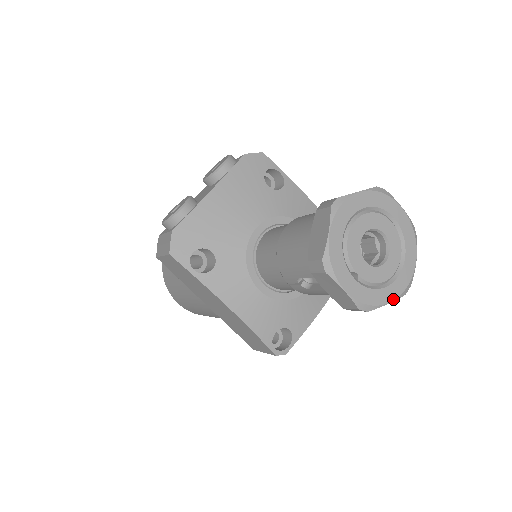
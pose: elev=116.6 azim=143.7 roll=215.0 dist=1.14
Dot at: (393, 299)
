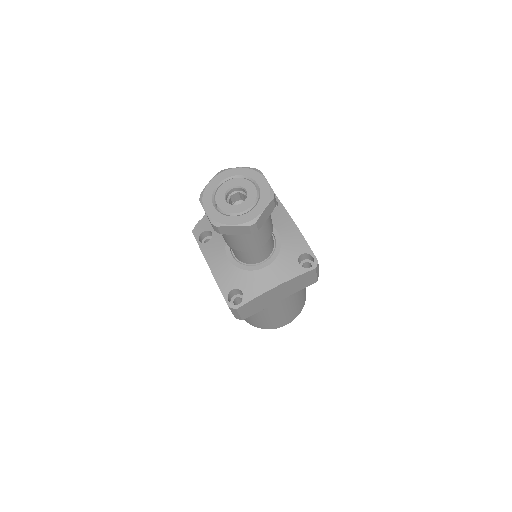
Dot at: (236, 224)
